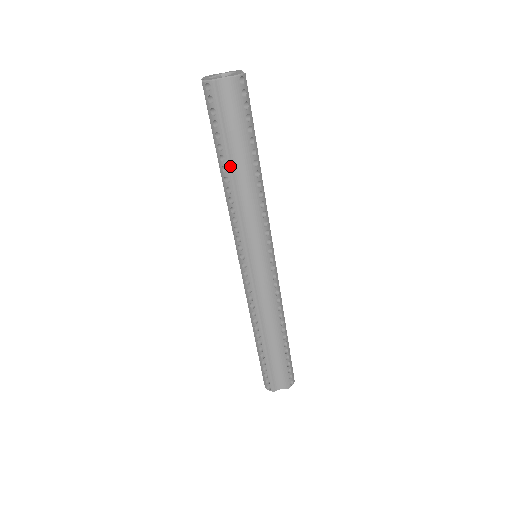
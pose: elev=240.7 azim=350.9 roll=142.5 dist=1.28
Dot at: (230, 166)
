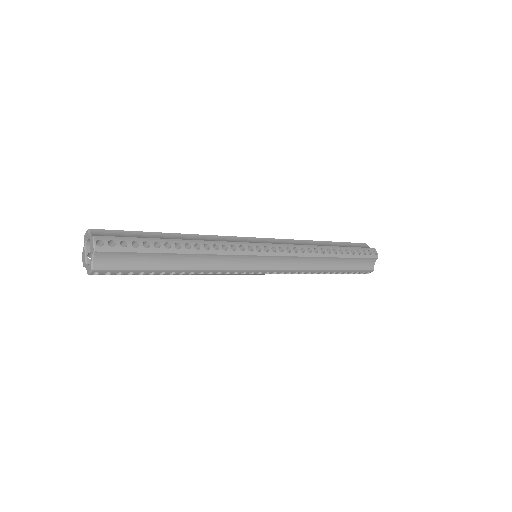
Dot at: (172, 270)
